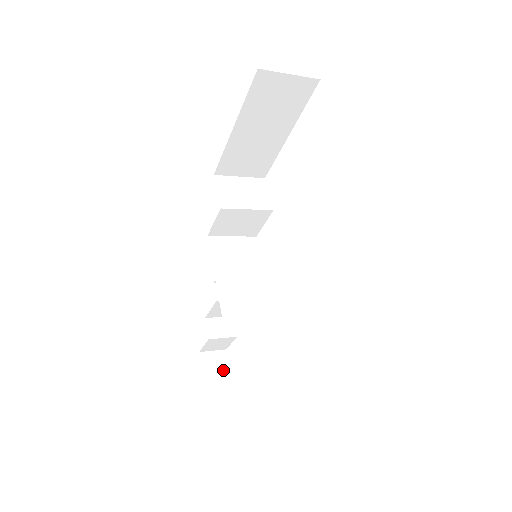
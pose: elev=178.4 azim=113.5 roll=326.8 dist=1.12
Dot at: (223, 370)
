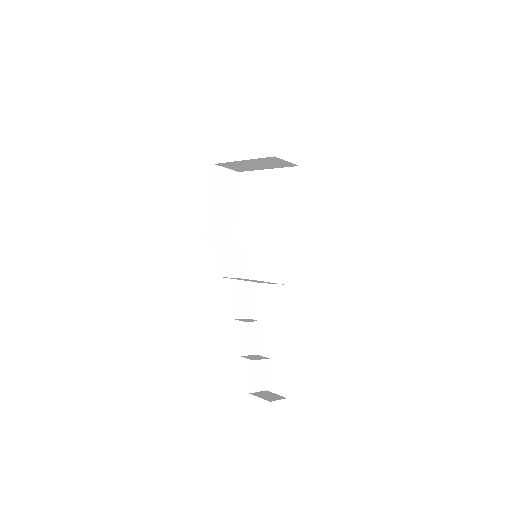
Dot at: (276, 396)
